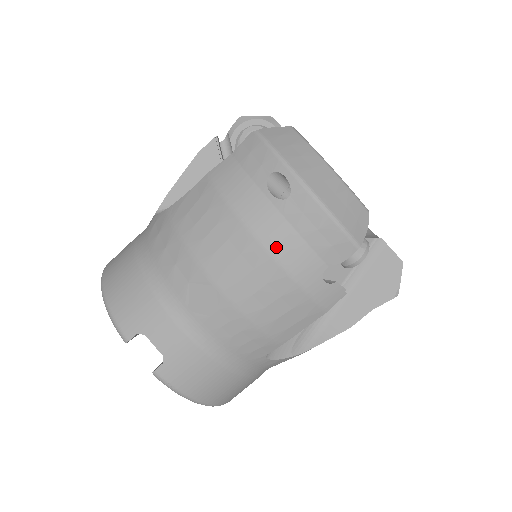
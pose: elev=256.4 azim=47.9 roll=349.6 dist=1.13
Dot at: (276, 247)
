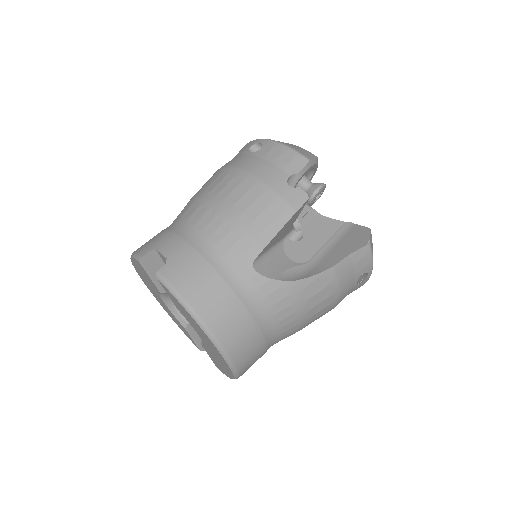
Dot at: (253, 170)
